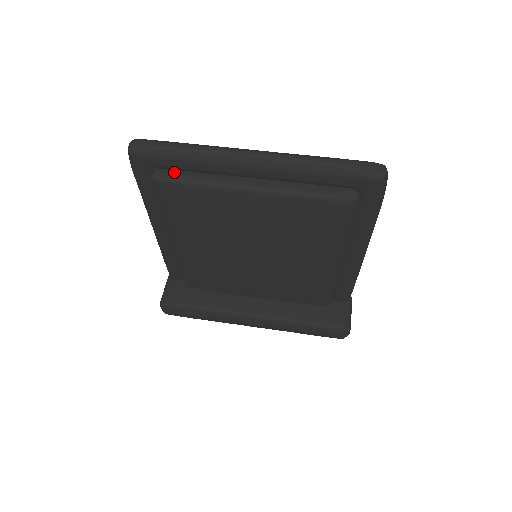
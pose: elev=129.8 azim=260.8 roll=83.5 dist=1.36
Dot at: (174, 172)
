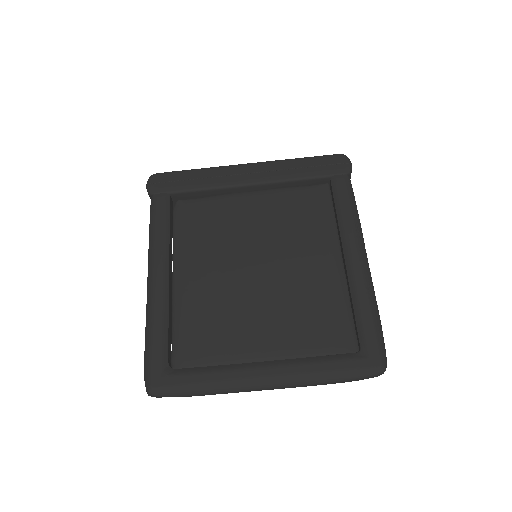
Dot at: occluded
